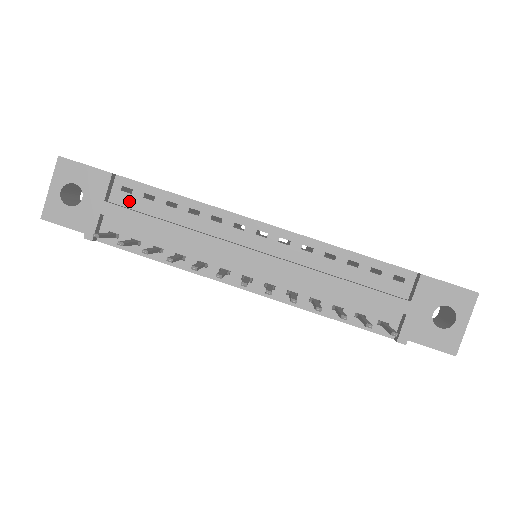
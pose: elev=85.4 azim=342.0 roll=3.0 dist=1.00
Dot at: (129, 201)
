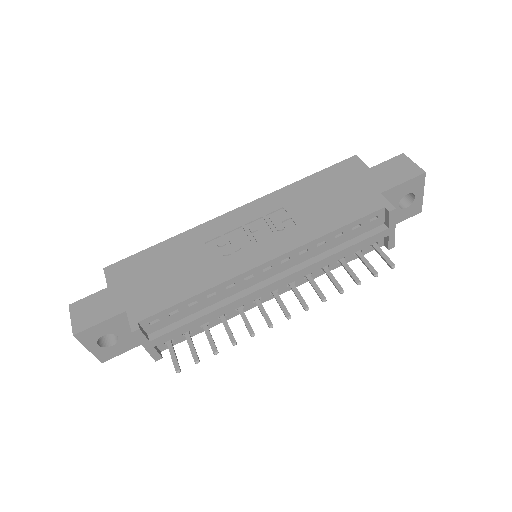
Dot at: (162, 324)
